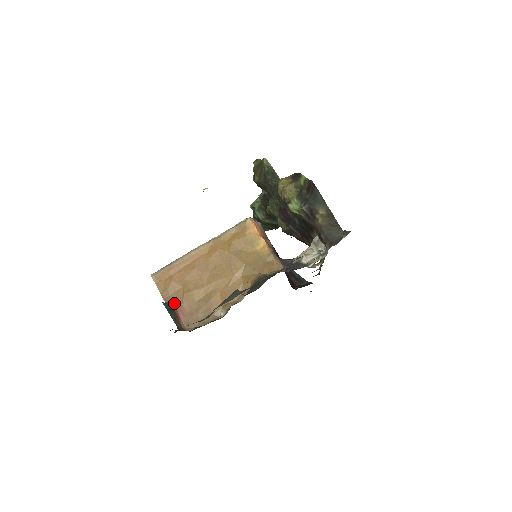
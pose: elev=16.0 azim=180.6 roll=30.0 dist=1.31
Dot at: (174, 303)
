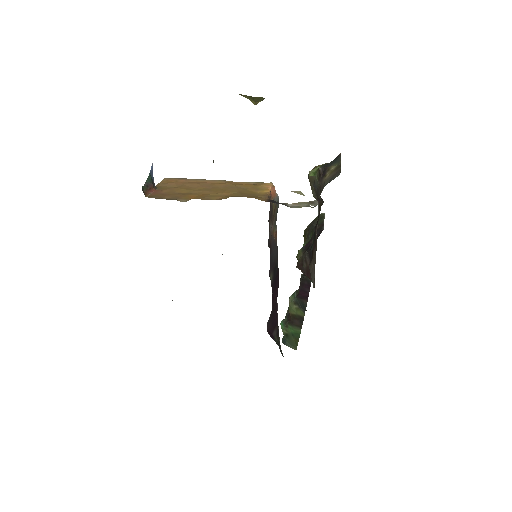
Dot at: (159, 188)
